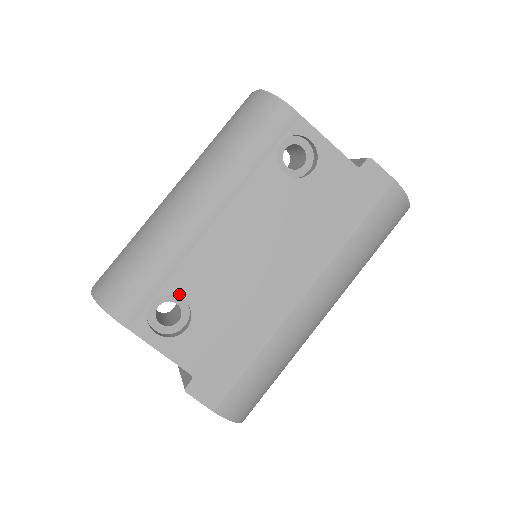
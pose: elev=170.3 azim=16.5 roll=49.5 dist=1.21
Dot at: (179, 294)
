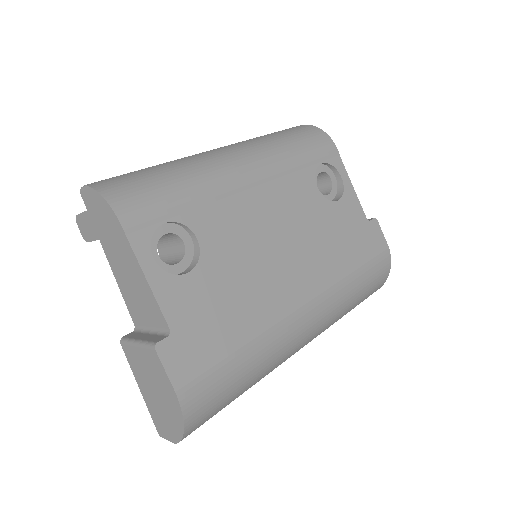
Dot at: (195, 232)
